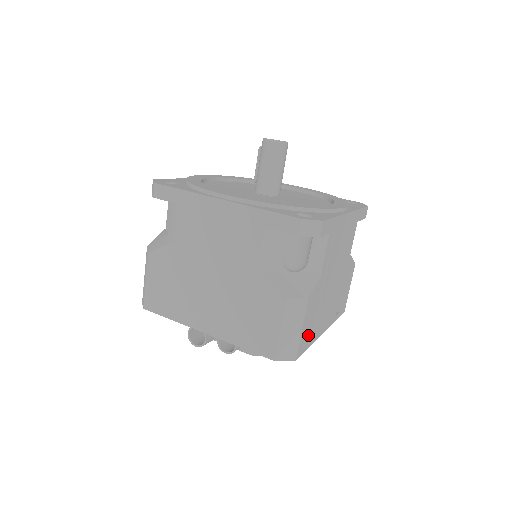
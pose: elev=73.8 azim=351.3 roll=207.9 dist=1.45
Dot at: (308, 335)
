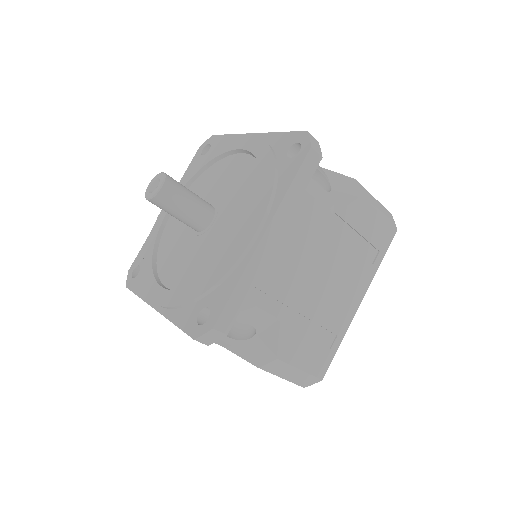
Dot at: (322, 350)
